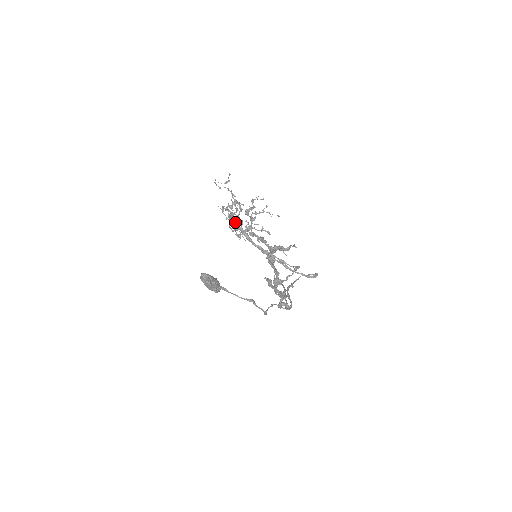
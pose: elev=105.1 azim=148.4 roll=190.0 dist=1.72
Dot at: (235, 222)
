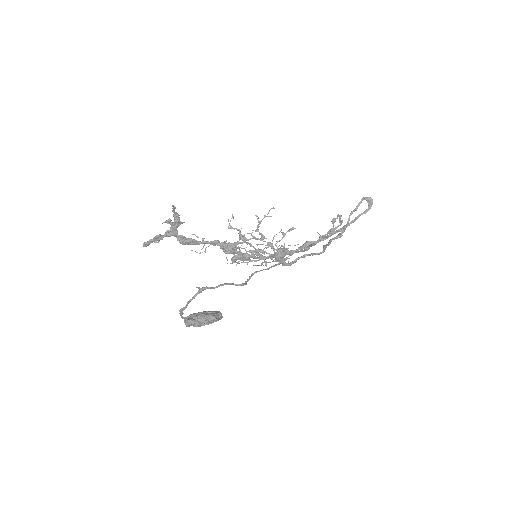
Dot at: occluded
